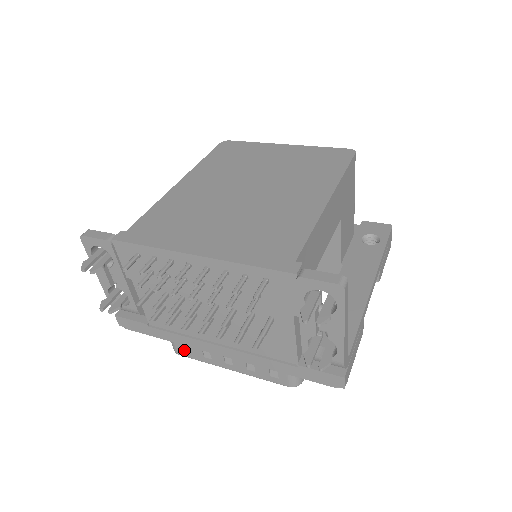
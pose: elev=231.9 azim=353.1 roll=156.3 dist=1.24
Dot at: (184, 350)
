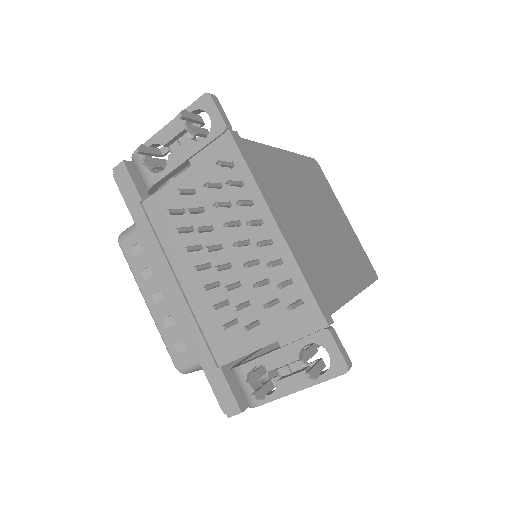
Dot at: (131, 248)
